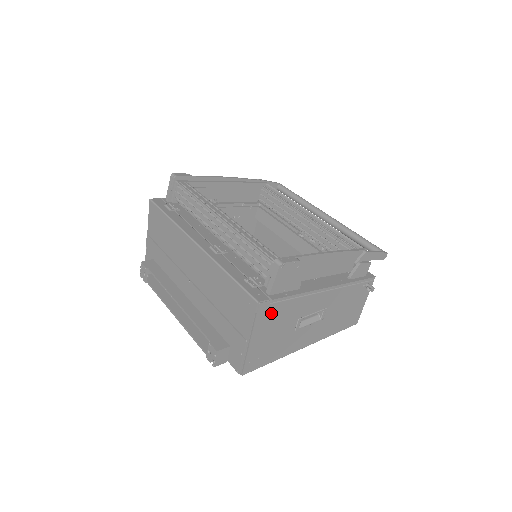
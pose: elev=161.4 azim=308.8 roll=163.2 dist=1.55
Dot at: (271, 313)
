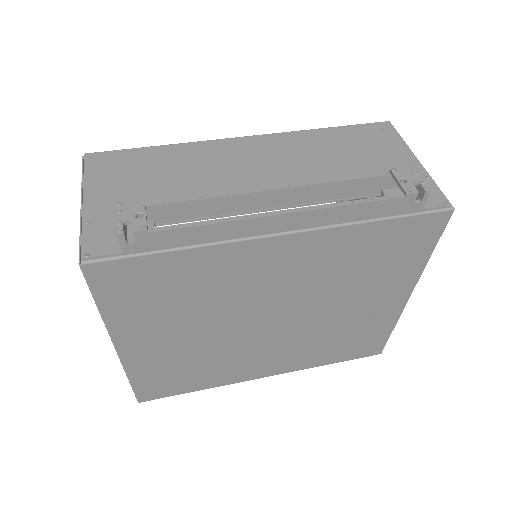
Dot at: occluded
